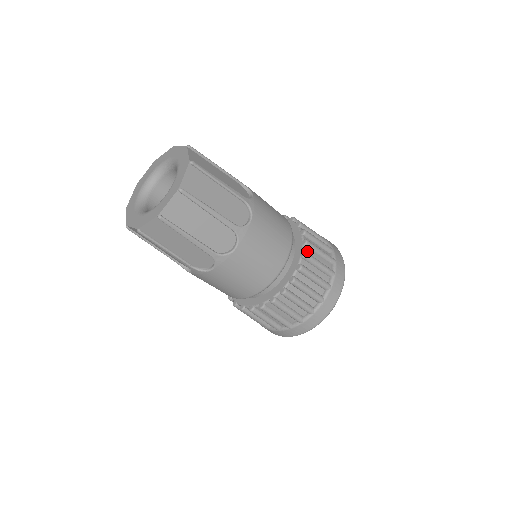
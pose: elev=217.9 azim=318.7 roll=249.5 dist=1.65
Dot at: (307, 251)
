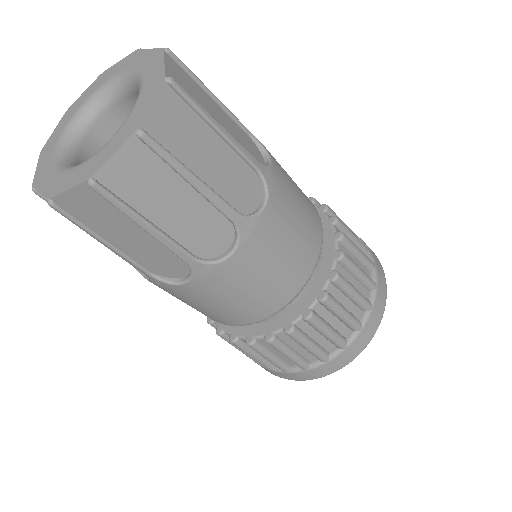
Dot at: (319, 309)
